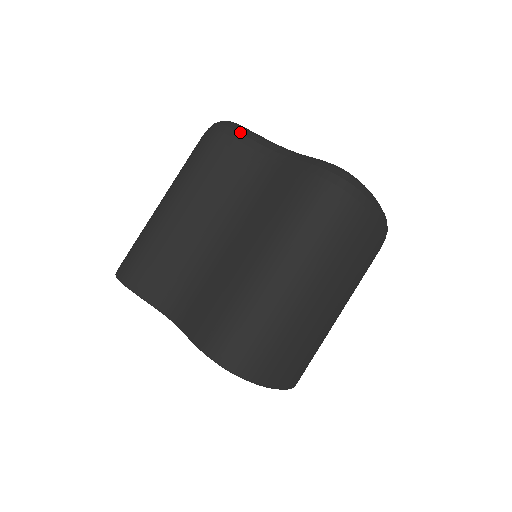
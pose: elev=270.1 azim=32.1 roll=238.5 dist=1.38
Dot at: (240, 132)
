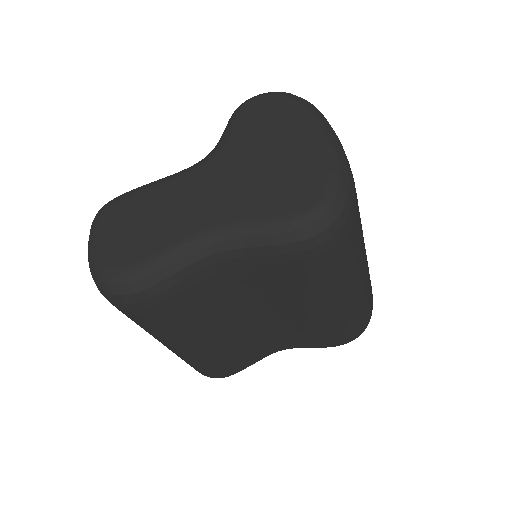
Dot at: (158, 282)
